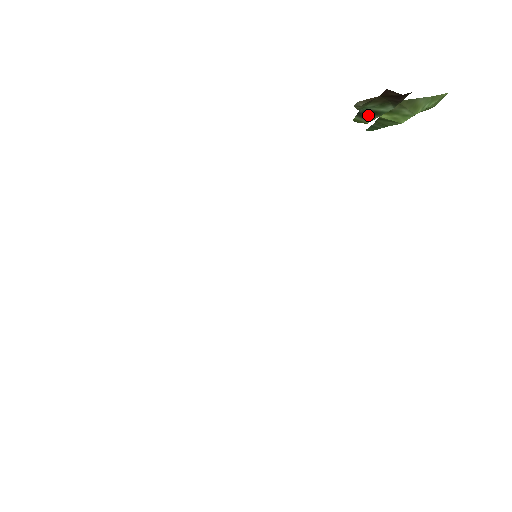
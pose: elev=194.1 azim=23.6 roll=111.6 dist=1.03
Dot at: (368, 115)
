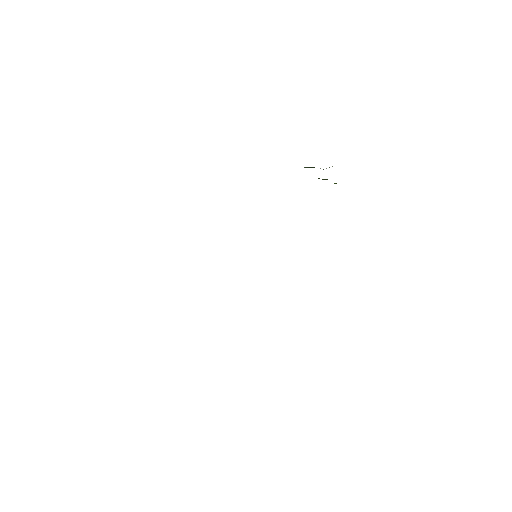
Dot at: occluded
